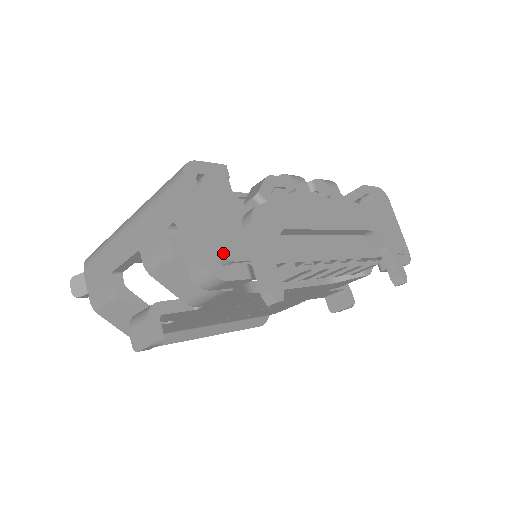
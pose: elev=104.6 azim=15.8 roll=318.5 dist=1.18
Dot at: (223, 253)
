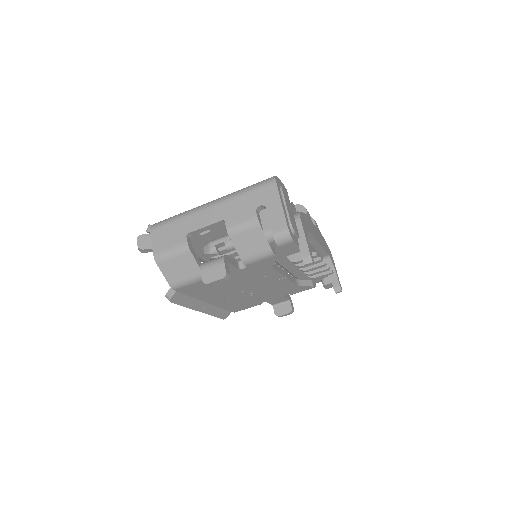
Dot at: (293, 227)
